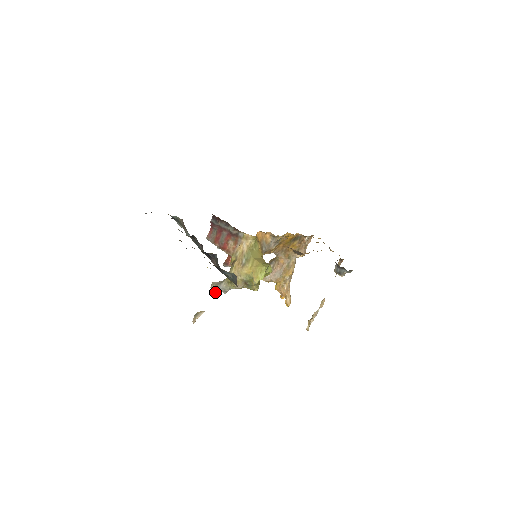
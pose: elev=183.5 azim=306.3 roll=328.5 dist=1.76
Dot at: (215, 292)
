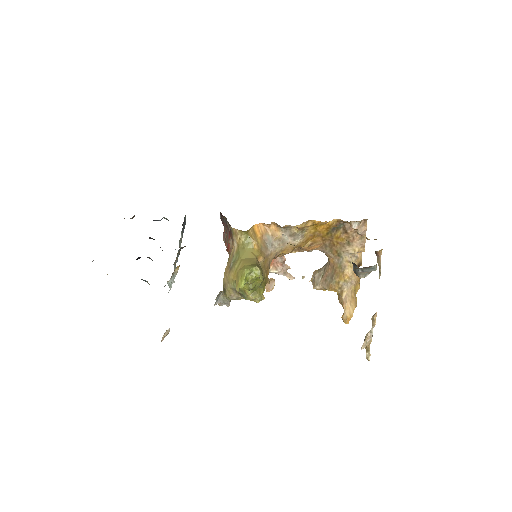
Dot at: (214, 304)
